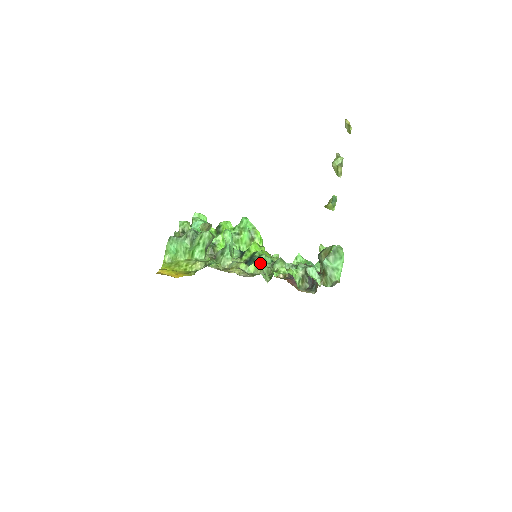
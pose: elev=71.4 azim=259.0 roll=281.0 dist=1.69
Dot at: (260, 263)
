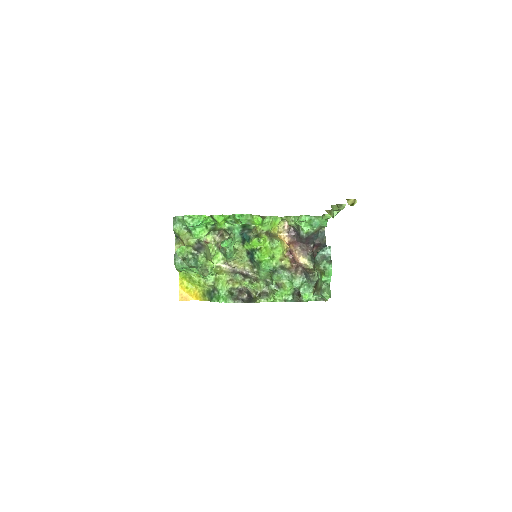
Dot at: (260, 272)
